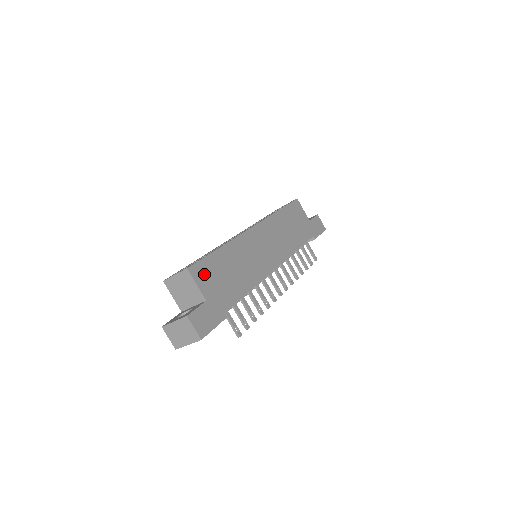
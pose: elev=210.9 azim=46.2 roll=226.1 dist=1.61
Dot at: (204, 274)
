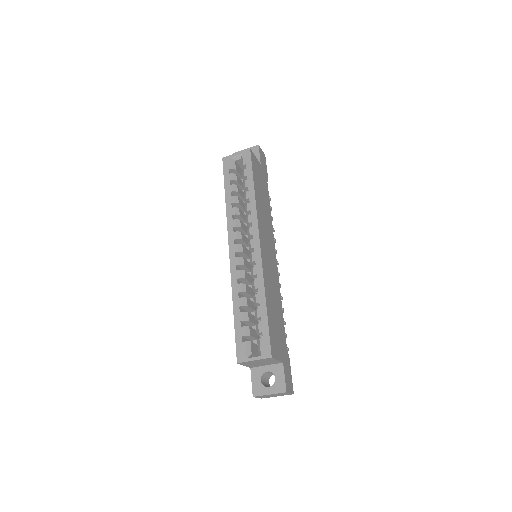
Dot at: (274, 344)
